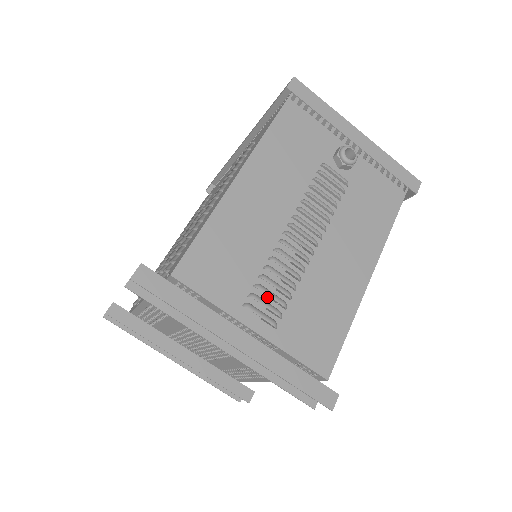
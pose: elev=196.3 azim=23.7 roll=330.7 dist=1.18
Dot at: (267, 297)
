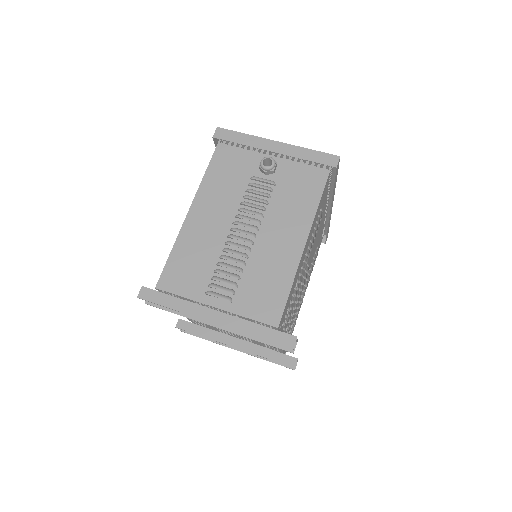
Dot at: (222, 283)
